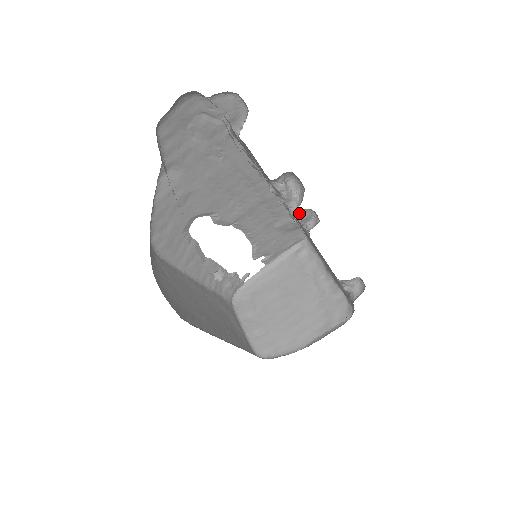
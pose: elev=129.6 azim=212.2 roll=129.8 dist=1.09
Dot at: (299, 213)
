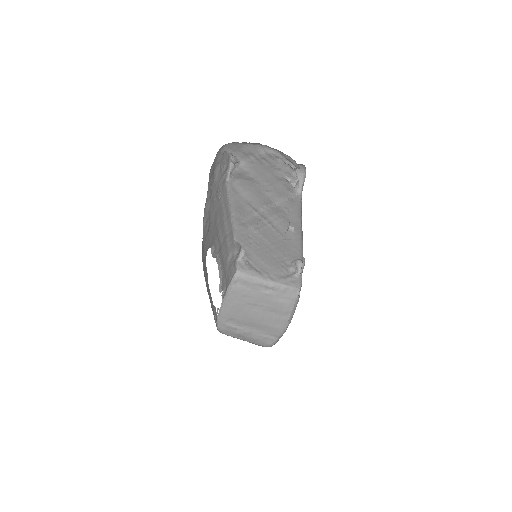
Dot at: (237, 246)
